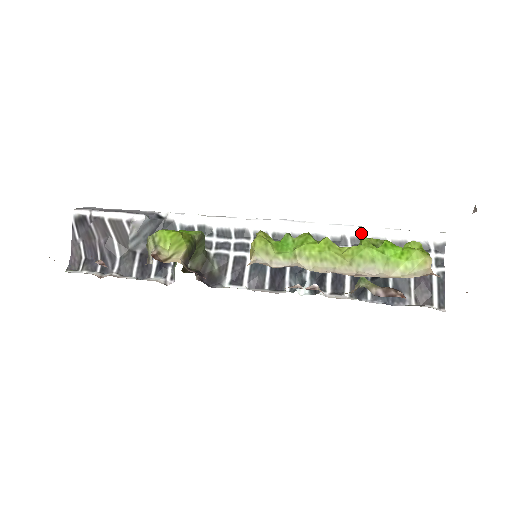
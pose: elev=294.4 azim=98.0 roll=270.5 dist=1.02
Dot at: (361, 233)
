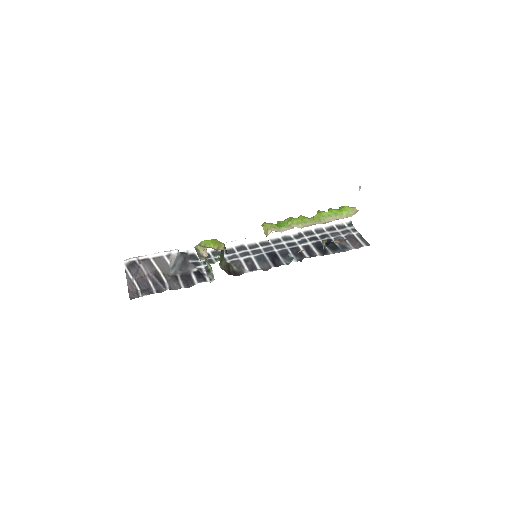
Dot at: (308, 229)
